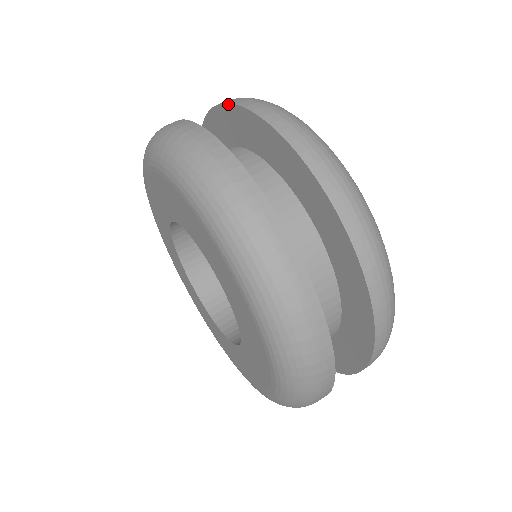
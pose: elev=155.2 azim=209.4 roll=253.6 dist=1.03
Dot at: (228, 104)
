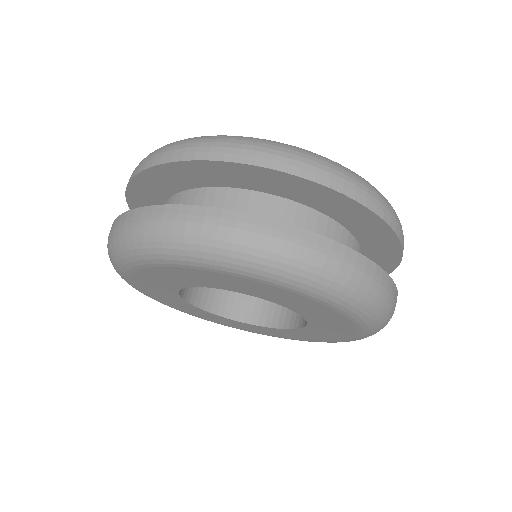
Dot at: (217, 162)
